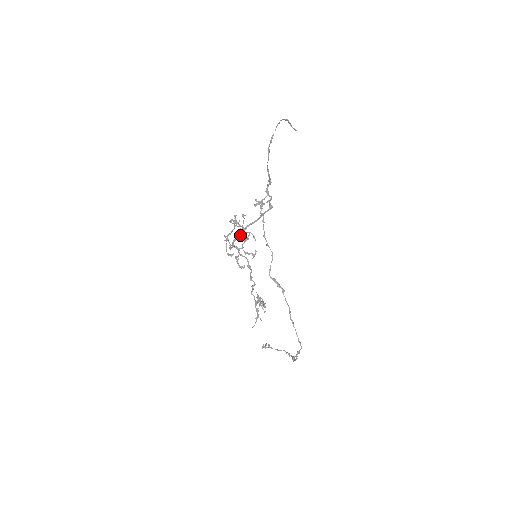
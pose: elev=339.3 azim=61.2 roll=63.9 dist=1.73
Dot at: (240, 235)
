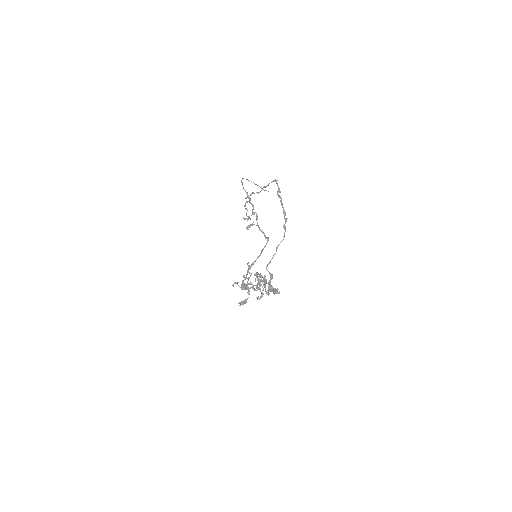
Dot at: occluded
